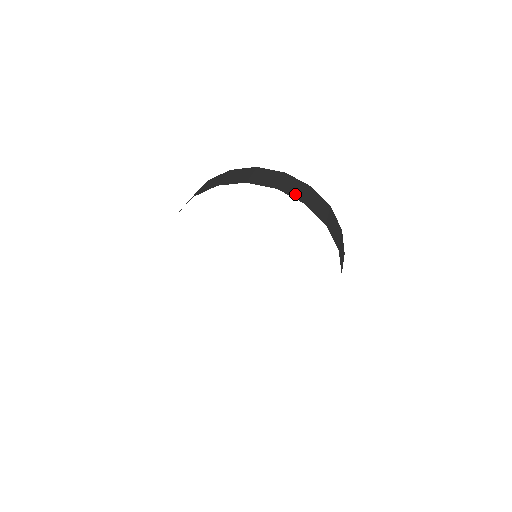
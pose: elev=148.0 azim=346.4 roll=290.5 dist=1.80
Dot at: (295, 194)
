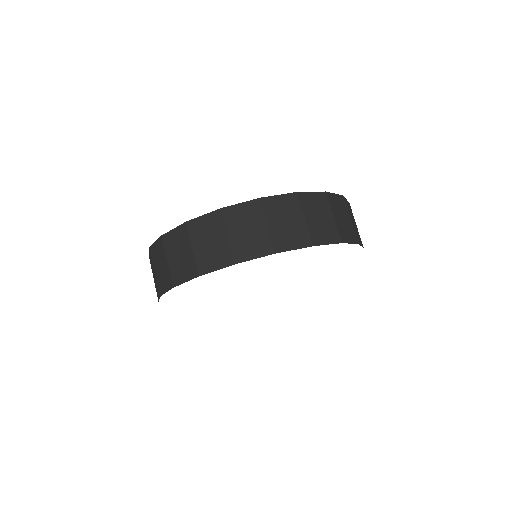
Dot at: (350, 234)
